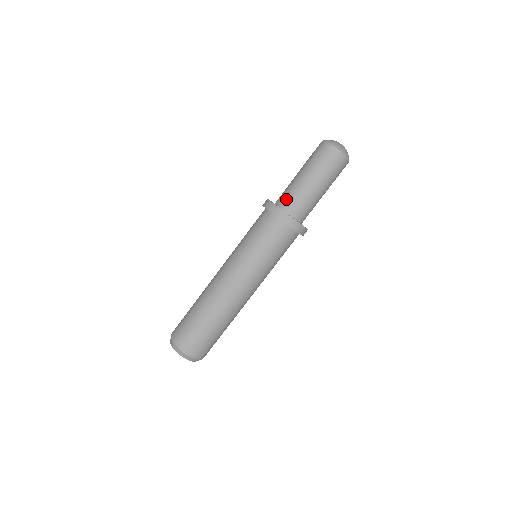
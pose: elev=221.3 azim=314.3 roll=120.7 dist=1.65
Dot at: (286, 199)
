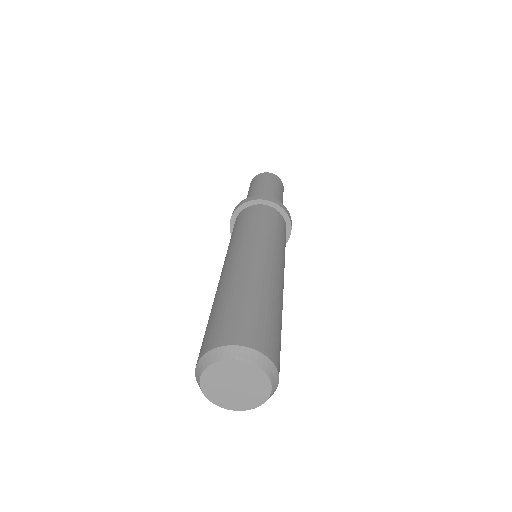
Dot at: occluded
